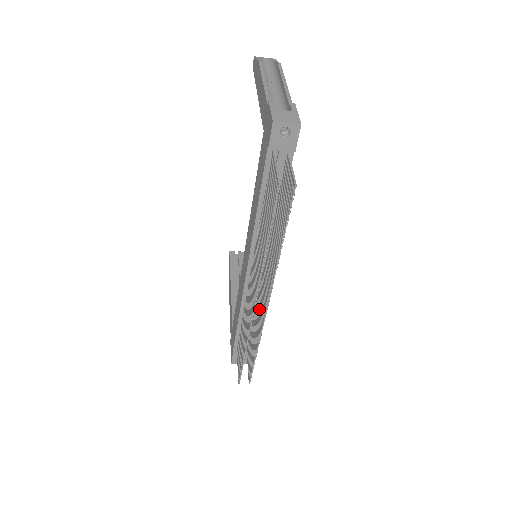
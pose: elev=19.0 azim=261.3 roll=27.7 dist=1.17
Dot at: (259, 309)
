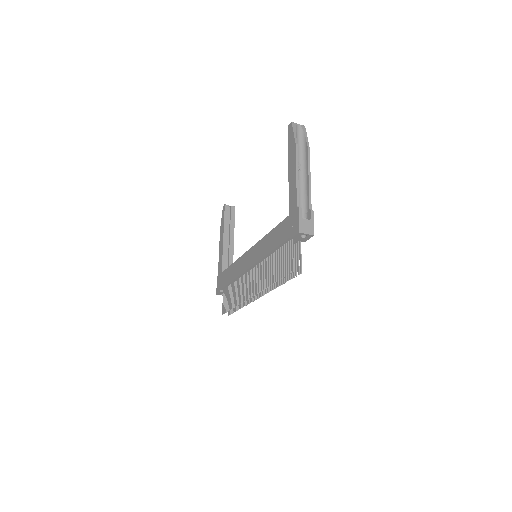
Dot at: occluded
